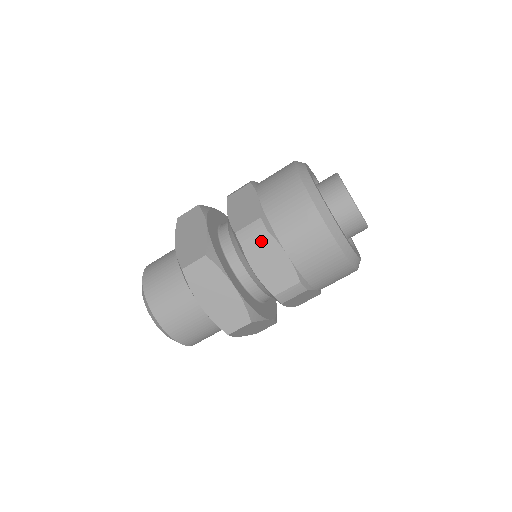
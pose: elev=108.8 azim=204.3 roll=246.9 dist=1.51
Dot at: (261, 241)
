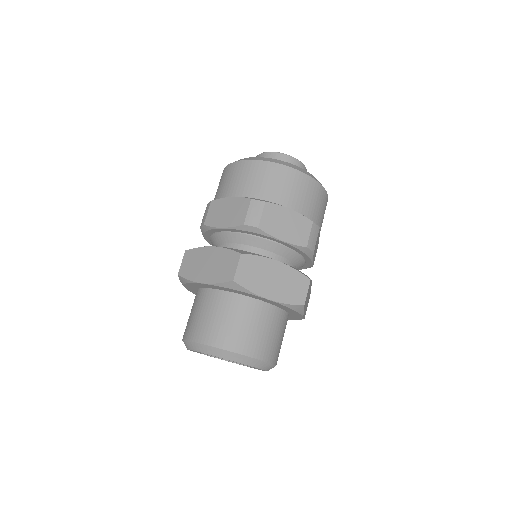
Dot at: (267, 213)
